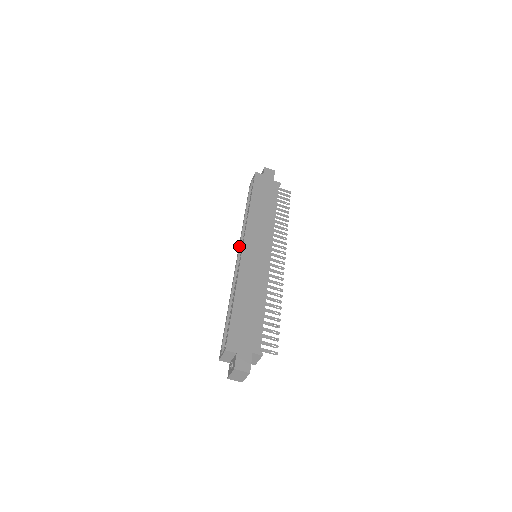
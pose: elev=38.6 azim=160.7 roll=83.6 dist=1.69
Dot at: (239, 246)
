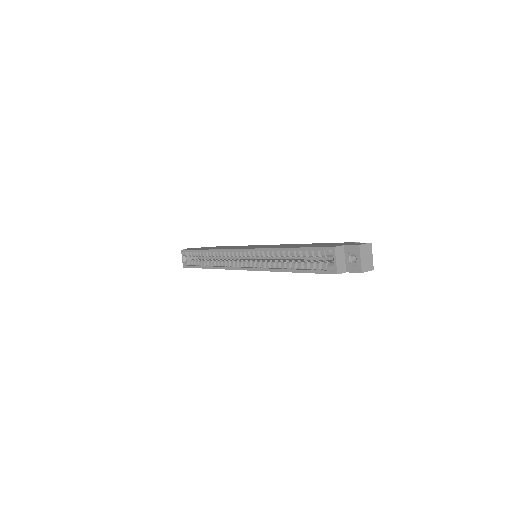
Dot at: (234, 267)
